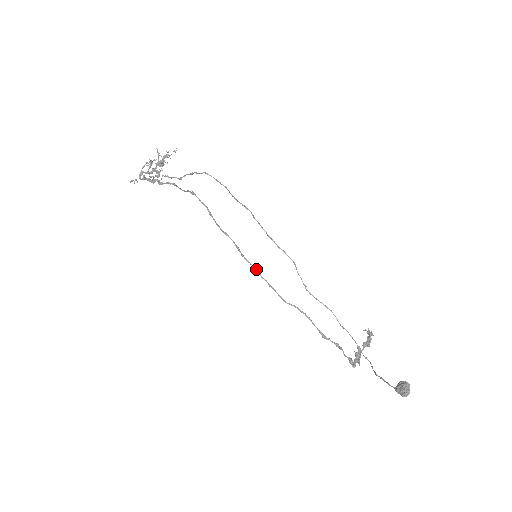
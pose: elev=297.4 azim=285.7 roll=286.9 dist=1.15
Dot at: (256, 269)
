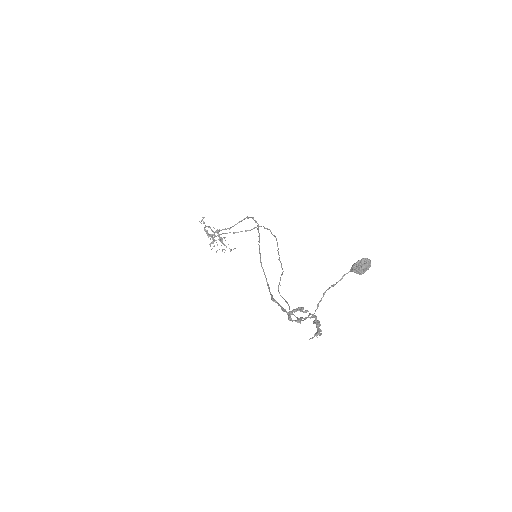
Dot at: occluded
